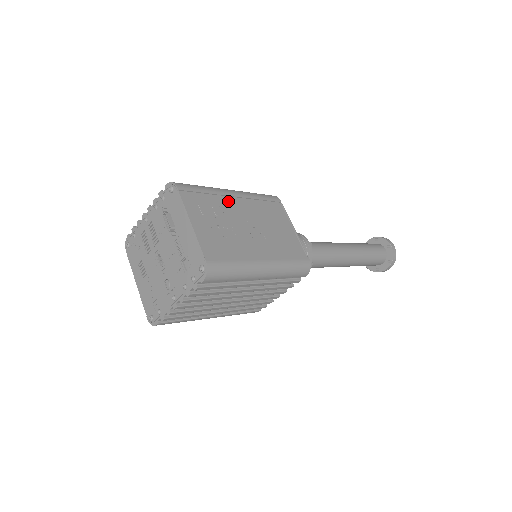
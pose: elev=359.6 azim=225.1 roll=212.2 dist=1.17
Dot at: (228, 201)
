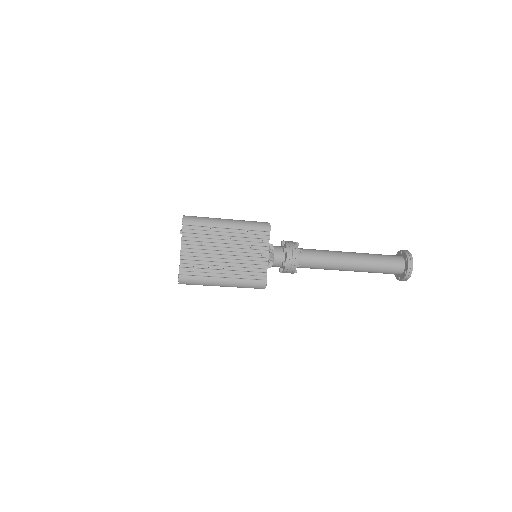
Dot at: occluded
